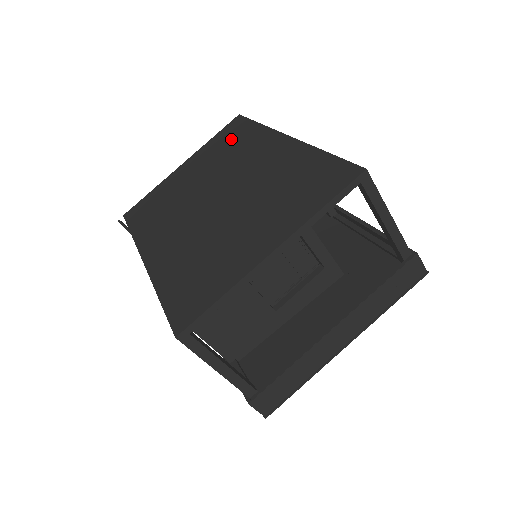
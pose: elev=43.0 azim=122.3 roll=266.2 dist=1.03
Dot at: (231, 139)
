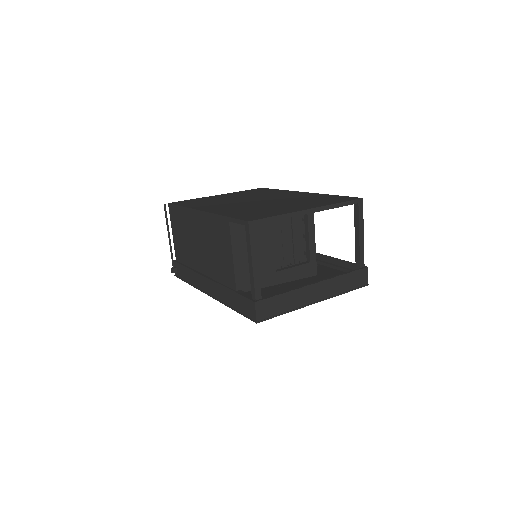
Dot at: (260, 191)
